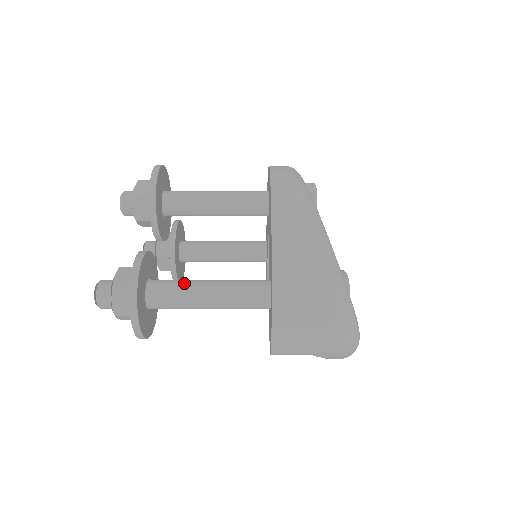
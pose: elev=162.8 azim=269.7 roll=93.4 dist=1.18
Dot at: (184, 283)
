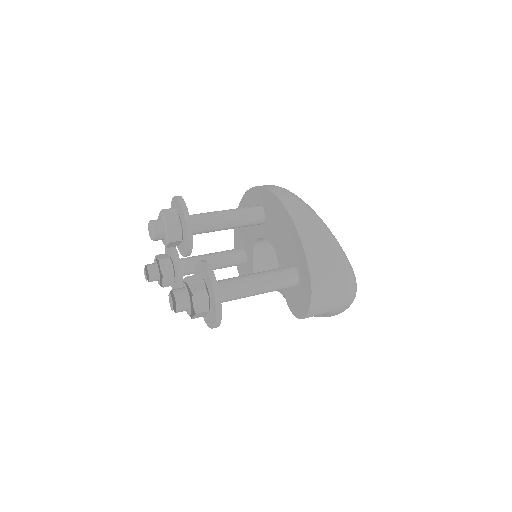
Dot at: (237, 279)
